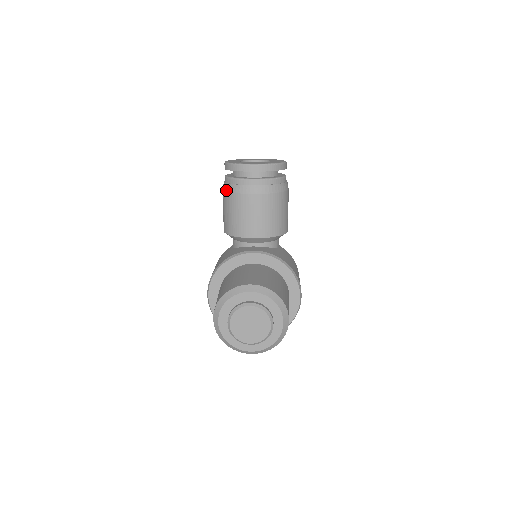
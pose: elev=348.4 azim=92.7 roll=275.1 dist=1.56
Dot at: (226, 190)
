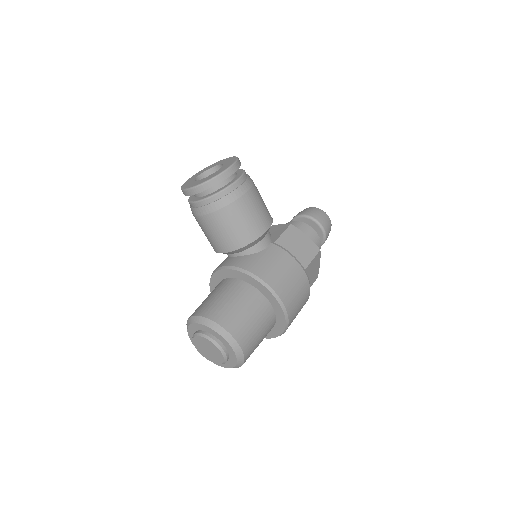
Dot at: occluded
